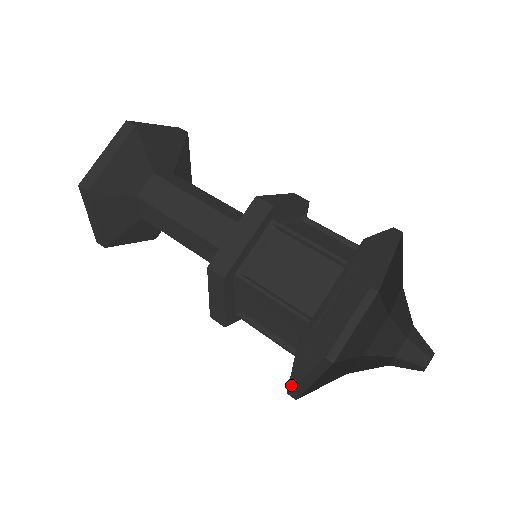
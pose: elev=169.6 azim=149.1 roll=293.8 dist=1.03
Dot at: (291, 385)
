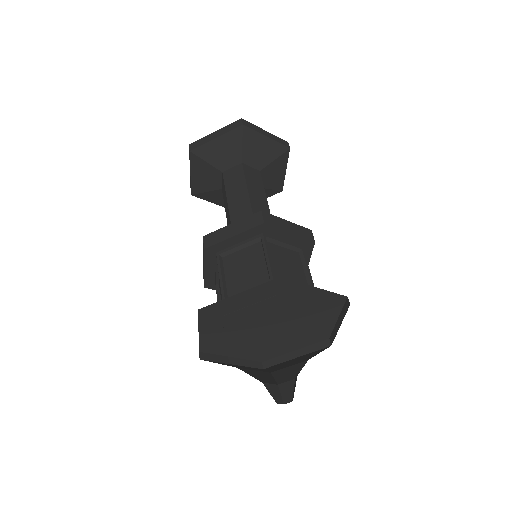
Dot at: (206, 310)
